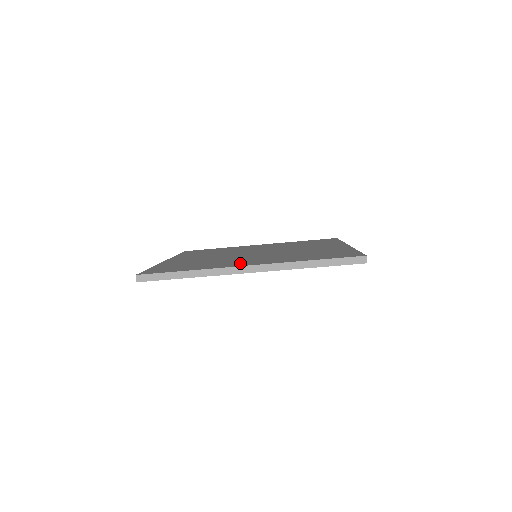
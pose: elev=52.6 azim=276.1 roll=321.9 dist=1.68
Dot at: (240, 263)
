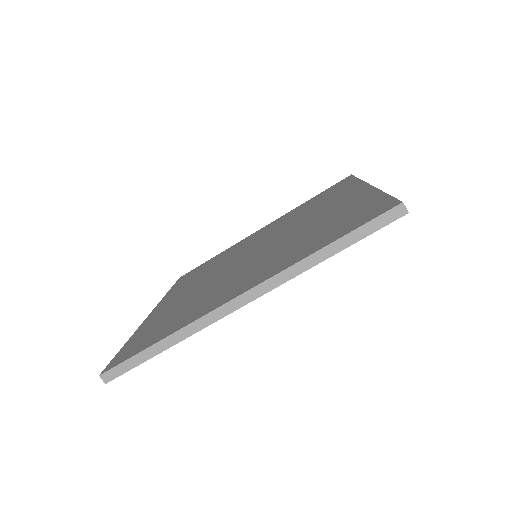
Dot at: (229, 292)
